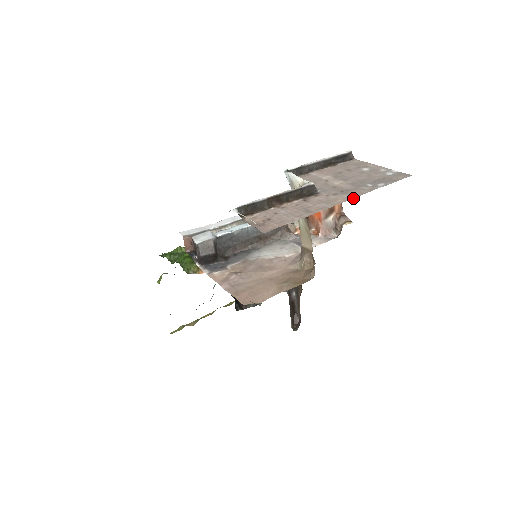
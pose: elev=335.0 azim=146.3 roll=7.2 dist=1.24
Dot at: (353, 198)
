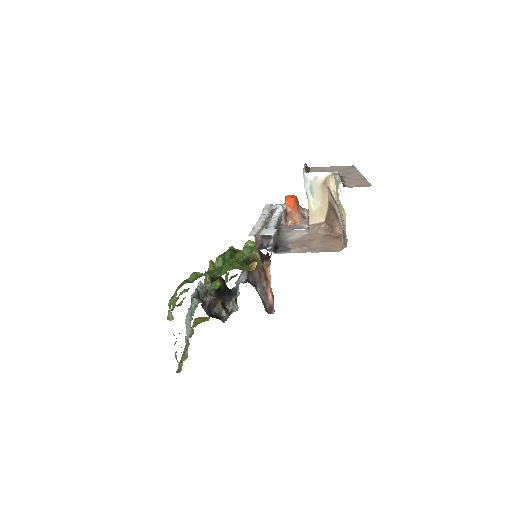
Dot at: occluded
